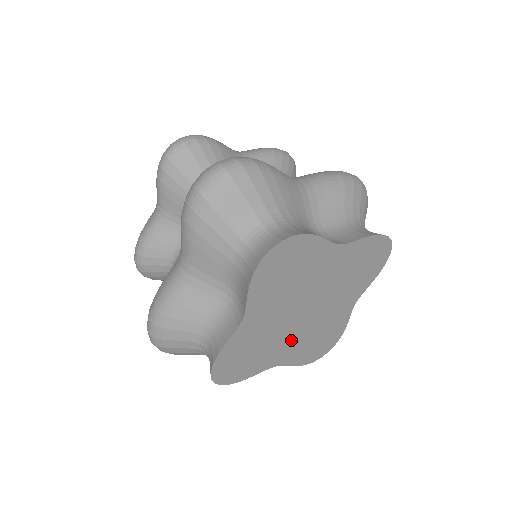
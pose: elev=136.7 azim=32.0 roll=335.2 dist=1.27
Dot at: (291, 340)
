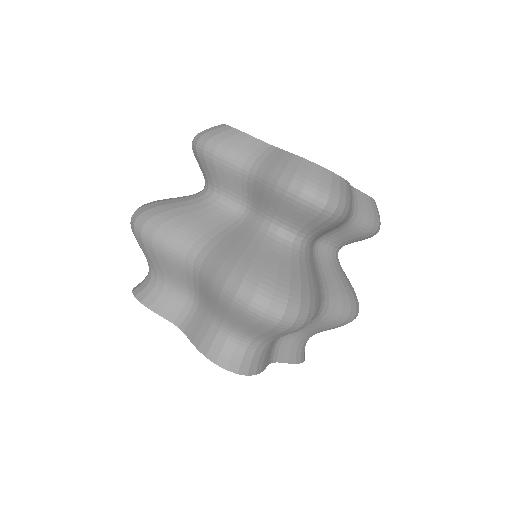
Dot at: occluded
